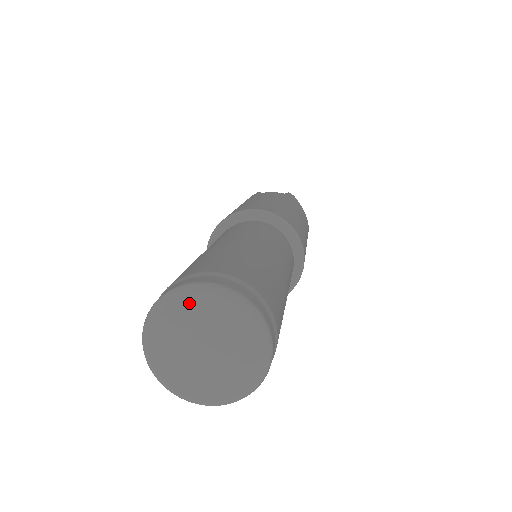
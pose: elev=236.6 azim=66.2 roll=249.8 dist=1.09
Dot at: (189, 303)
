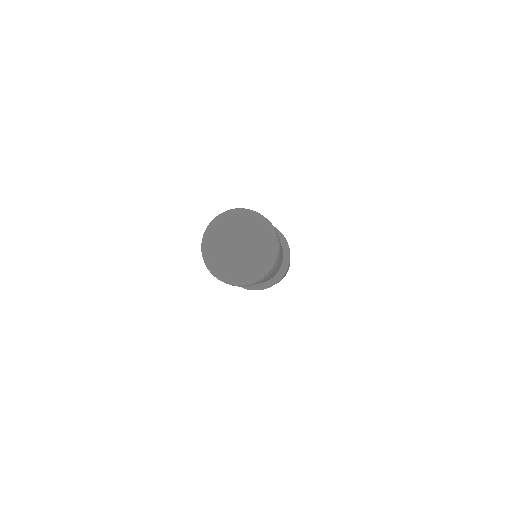
Dot at: (248, 218)
